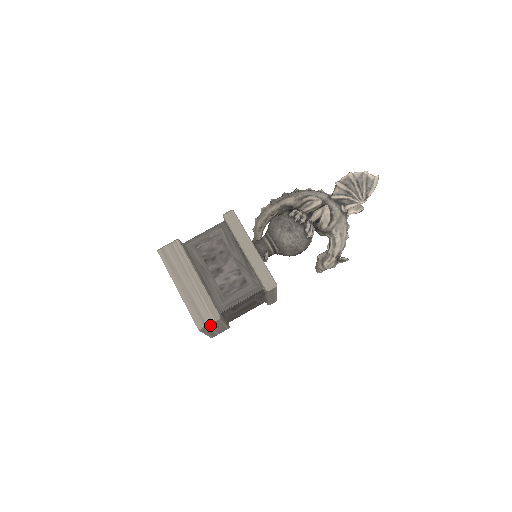
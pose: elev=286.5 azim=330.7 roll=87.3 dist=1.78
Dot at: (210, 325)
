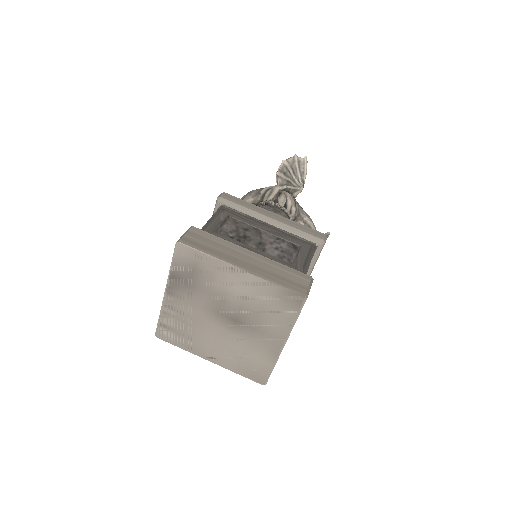
Dot at: occluded
